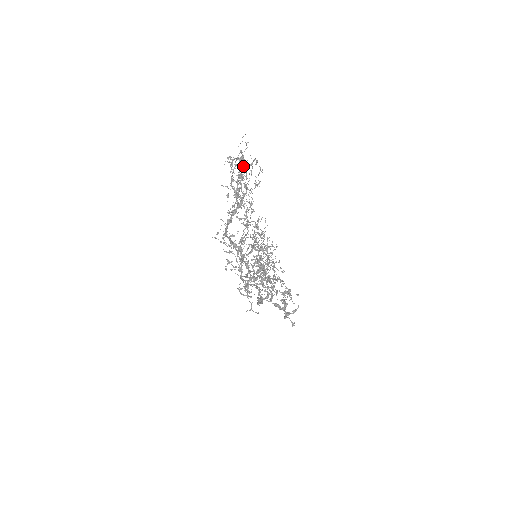
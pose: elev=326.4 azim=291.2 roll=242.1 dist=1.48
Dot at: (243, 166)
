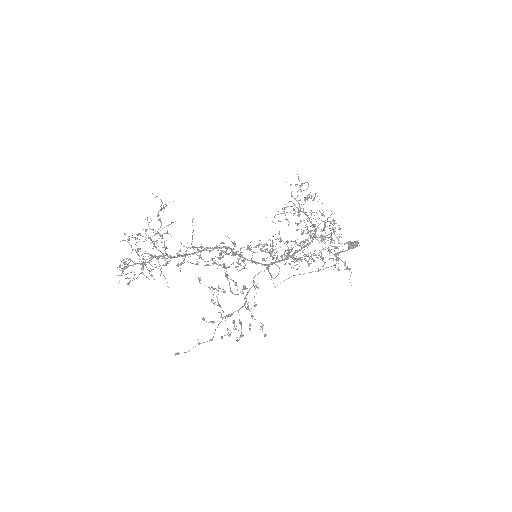
Dot at: (146, 238)
